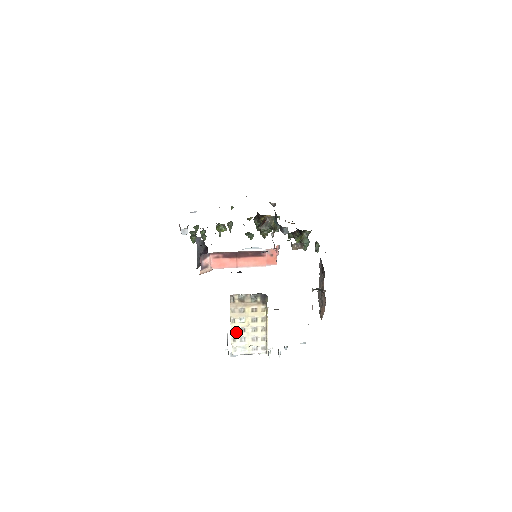
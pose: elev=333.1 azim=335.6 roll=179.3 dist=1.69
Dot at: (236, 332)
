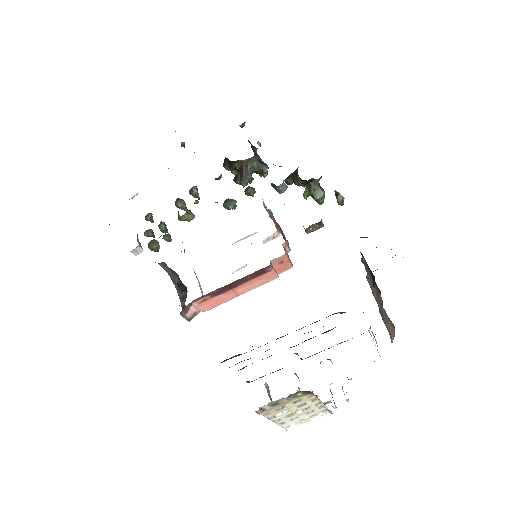
Dot at: (281, 420)
